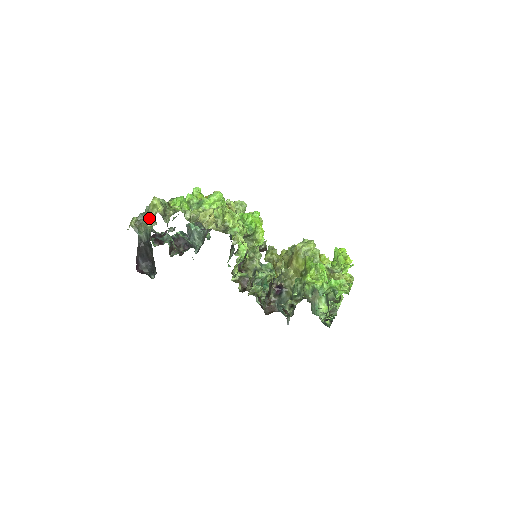
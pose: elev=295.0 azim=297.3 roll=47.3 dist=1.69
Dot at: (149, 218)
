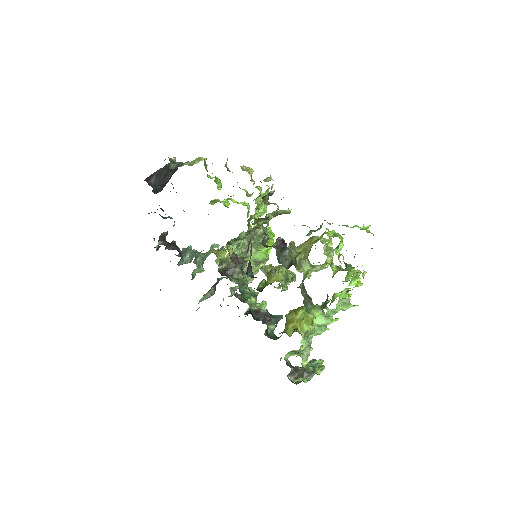
Dot at: (188, 162)
